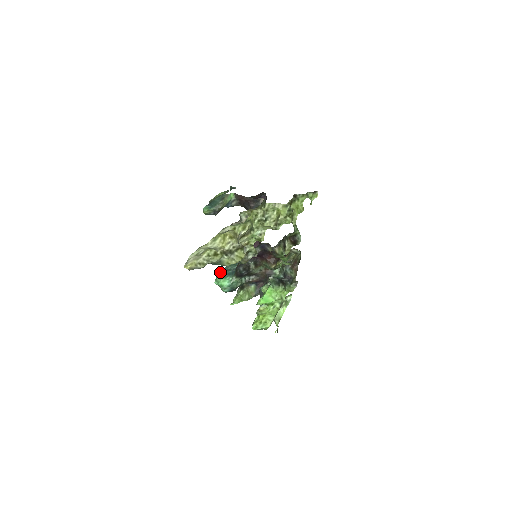
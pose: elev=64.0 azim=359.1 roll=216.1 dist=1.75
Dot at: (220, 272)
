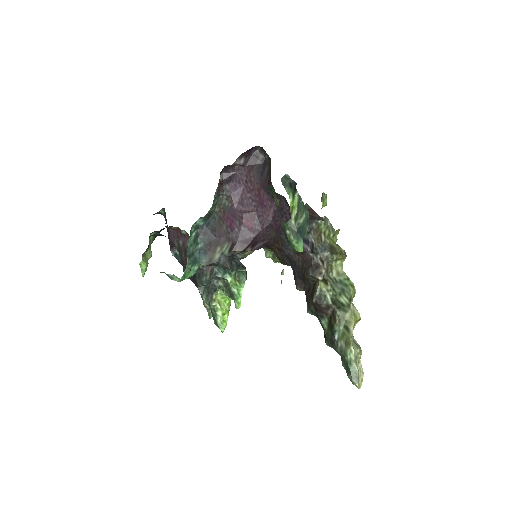
Dot at: (188, 262)
